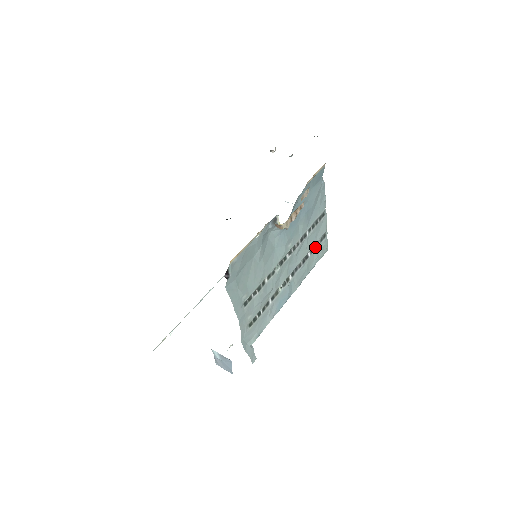
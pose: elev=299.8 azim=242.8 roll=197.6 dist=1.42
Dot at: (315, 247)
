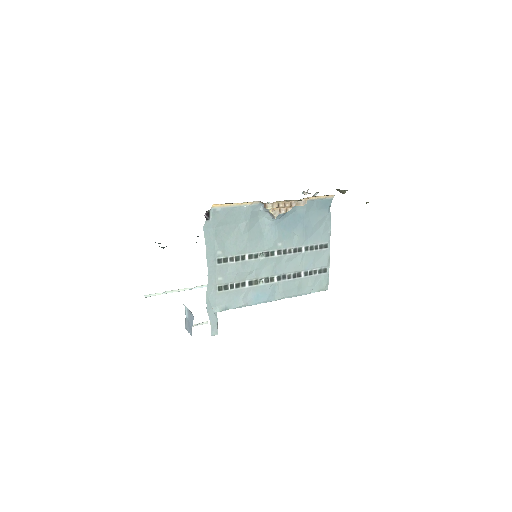
Dot at: (311, 273)
